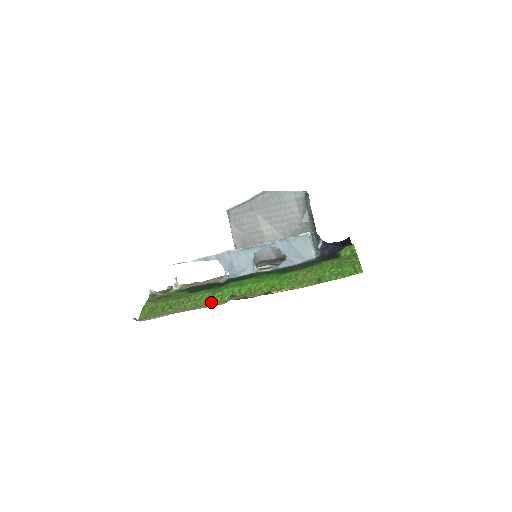
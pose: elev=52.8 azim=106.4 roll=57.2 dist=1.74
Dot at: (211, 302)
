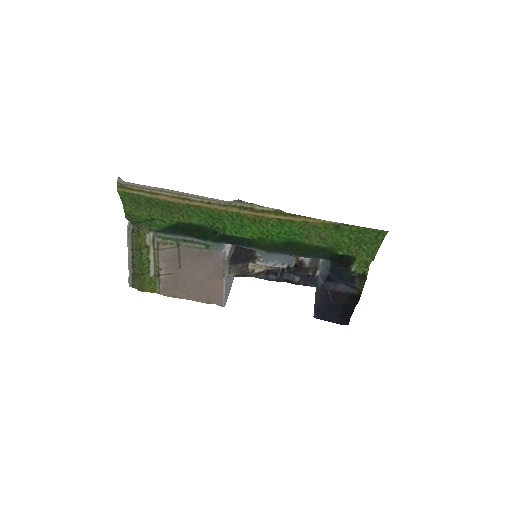
Dot at: (207, 209)
